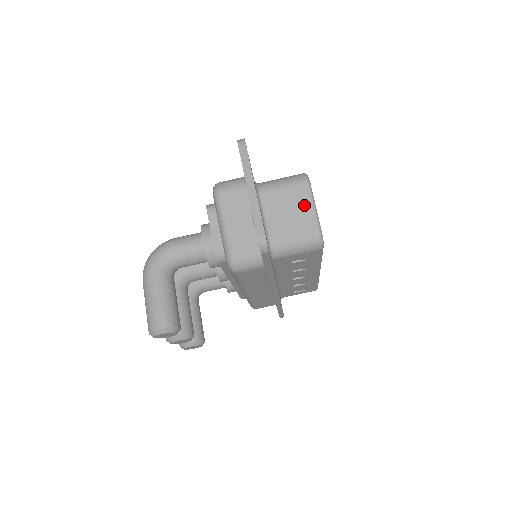
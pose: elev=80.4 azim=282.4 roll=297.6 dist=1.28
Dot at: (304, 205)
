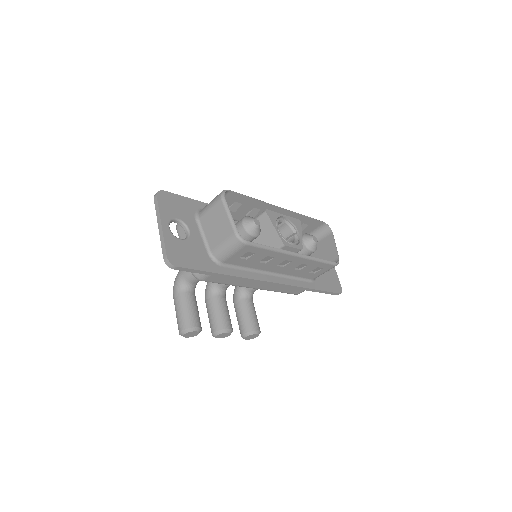
Dot at: (223, 216)
